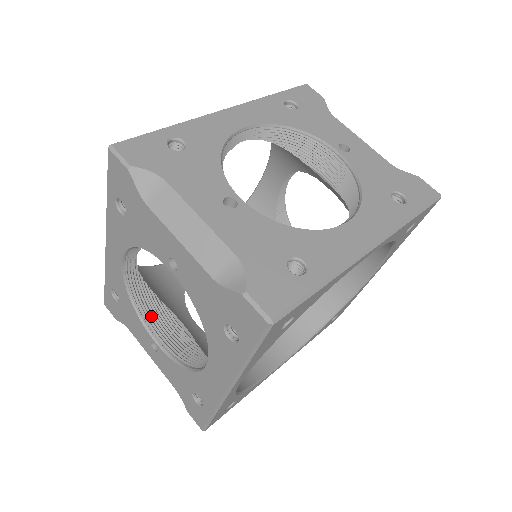
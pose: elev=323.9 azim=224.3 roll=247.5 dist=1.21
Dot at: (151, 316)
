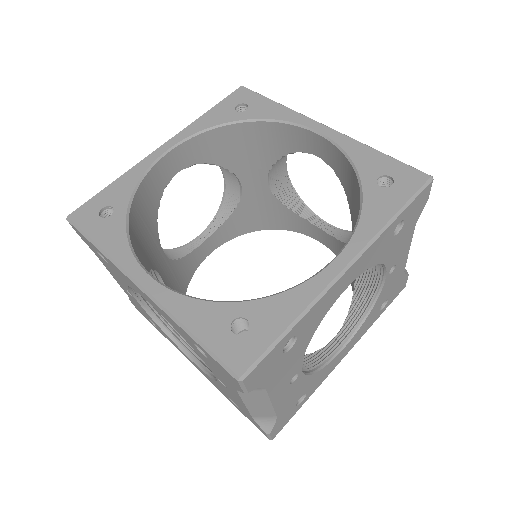
Dot at: occluded
